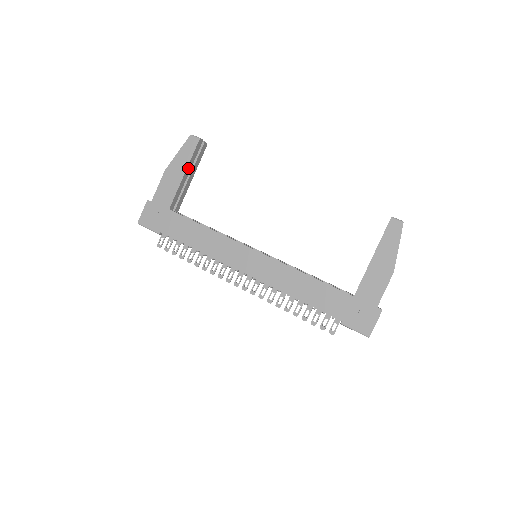
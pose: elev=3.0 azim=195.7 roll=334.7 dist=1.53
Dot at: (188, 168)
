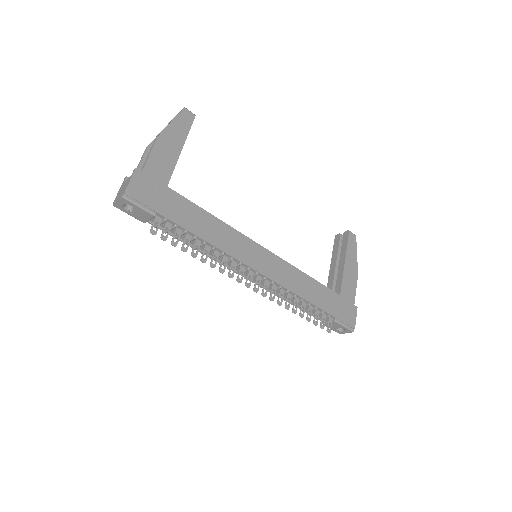
Dot at: (183, 144)
